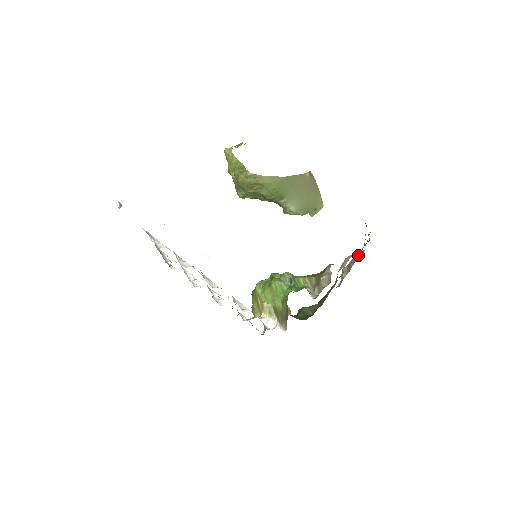
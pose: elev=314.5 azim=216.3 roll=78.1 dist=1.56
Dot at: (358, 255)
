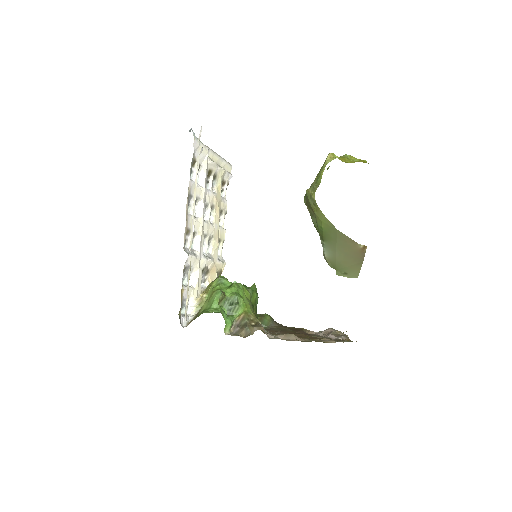
Dot at: (339, 337)
